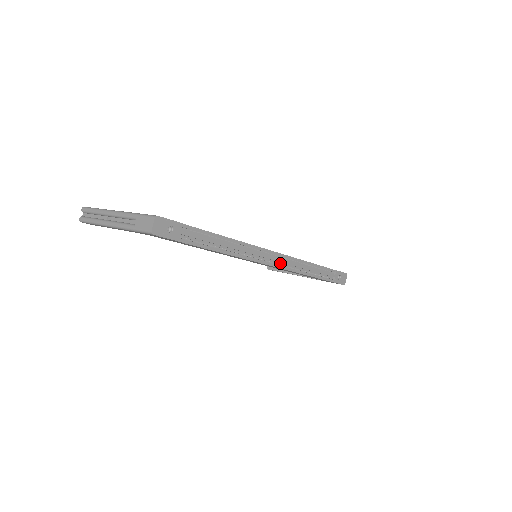
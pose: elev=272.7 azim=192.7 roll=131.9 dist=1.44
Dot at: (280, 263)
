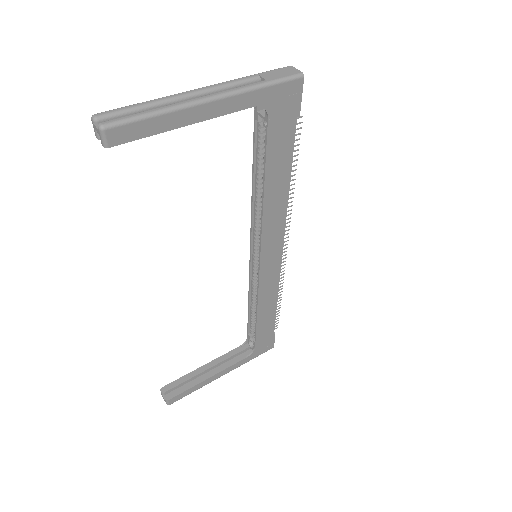
Dot at: occluded
